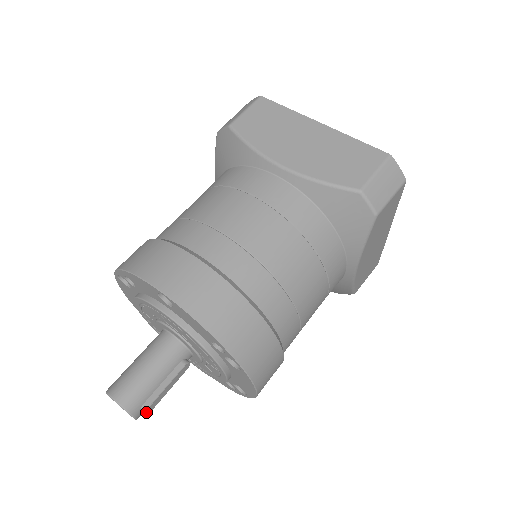
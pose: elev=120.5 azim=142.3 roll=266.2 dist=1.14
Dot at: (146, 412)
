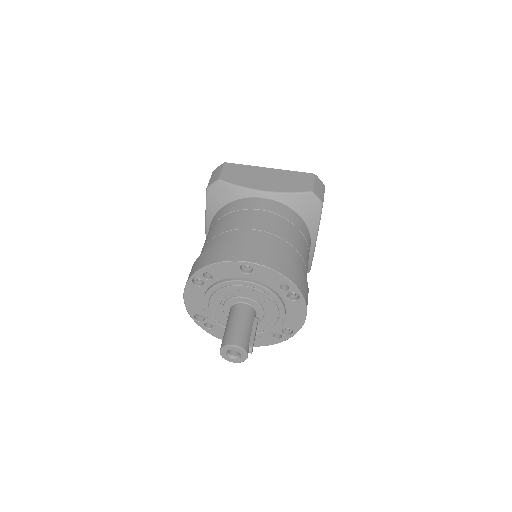
Dot at: (252, 350)
